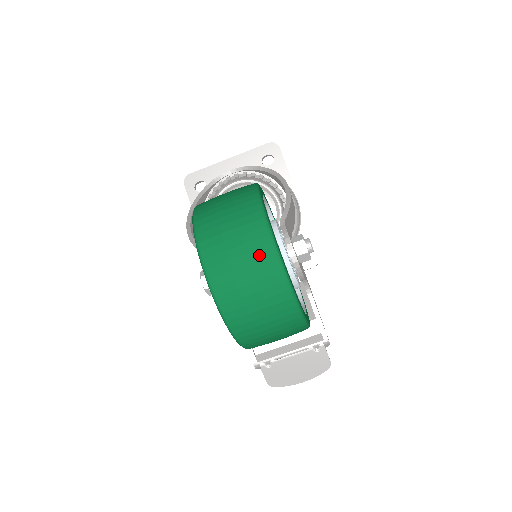
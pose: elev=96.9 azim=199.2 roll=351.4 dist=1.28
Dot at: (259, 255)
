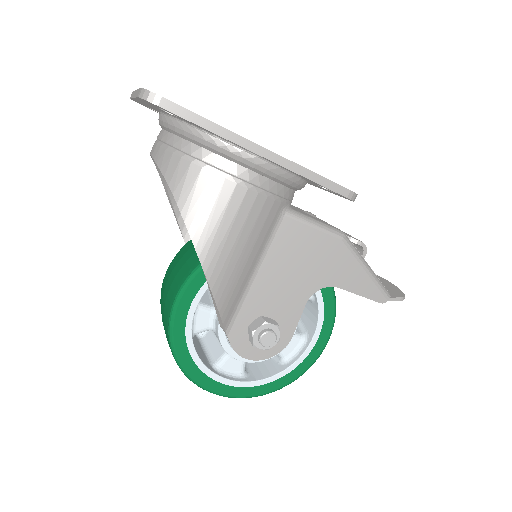
Dot at: occluded
